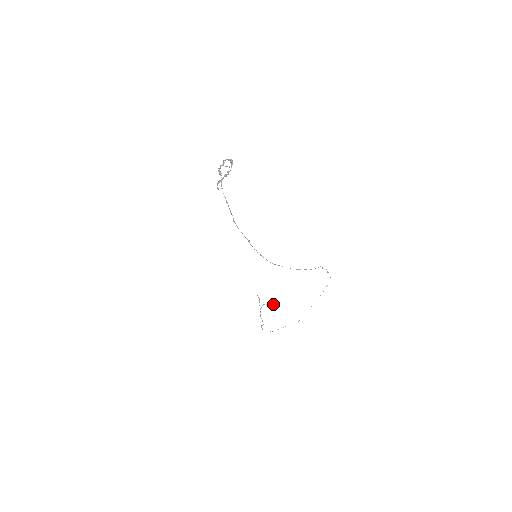
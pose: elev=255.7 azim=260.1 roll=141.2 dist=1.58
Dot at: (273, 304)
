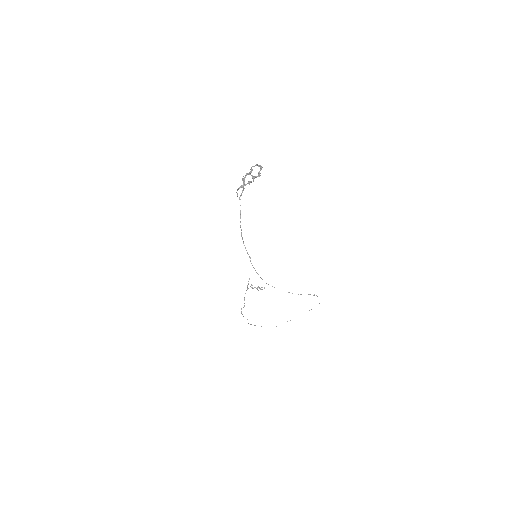
Dot at: (260, 289)
